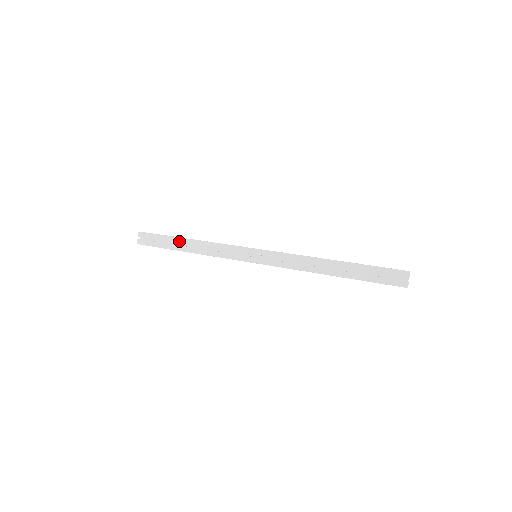
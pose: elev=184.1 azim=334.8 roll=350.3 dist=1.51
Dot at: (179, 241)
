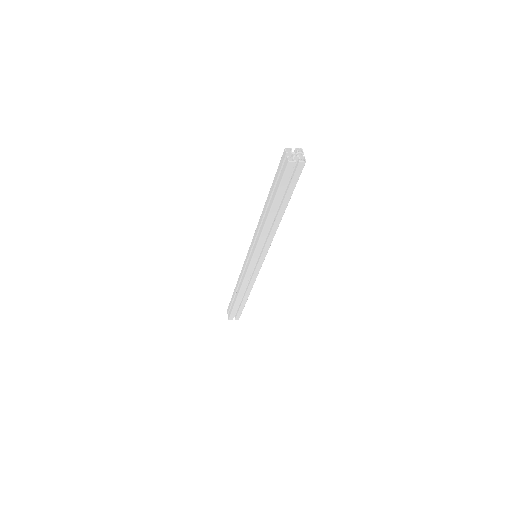
Dot at: (234, 293)
